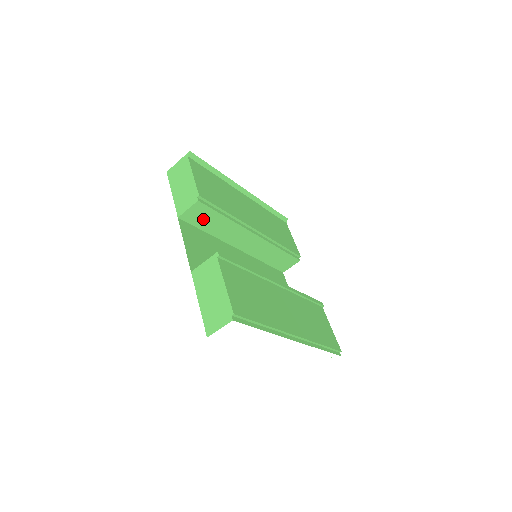
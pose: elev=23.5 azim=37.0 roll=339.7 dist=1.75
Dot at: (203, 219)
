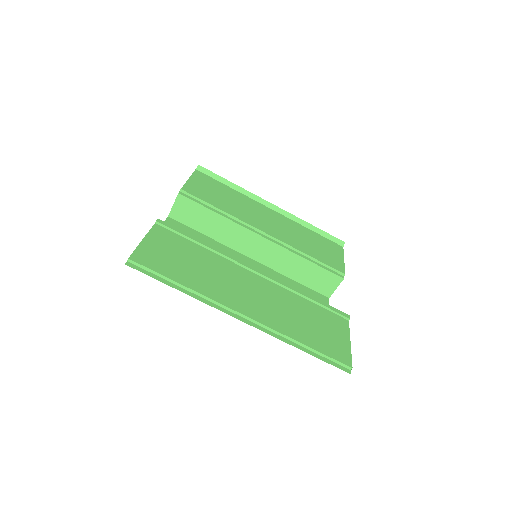
Dot at: (194, 217)
